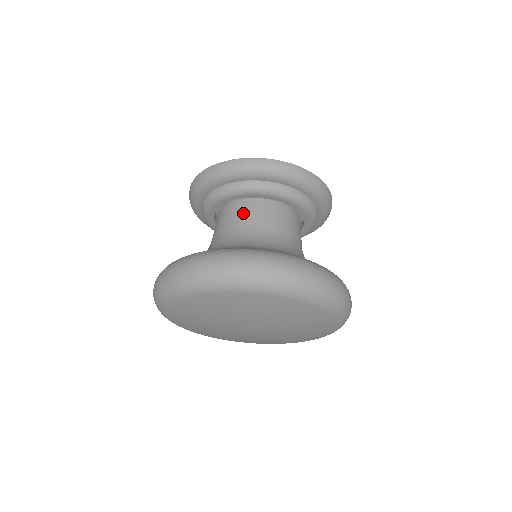
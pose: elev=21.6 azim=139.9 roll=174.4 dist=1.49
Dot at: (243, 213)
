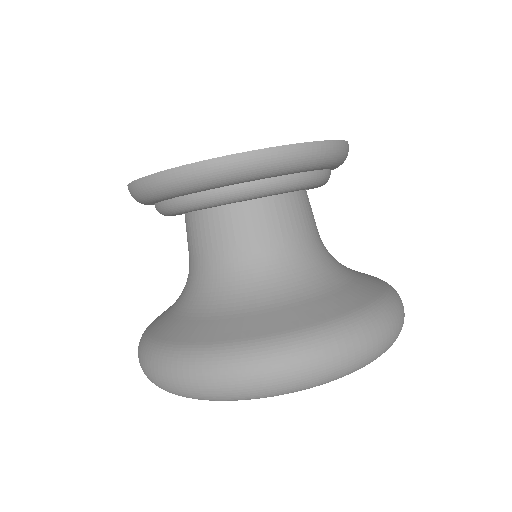
Dot at: (226, 230)
